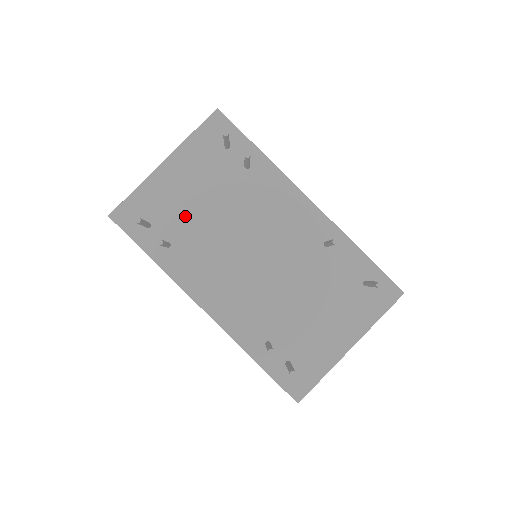
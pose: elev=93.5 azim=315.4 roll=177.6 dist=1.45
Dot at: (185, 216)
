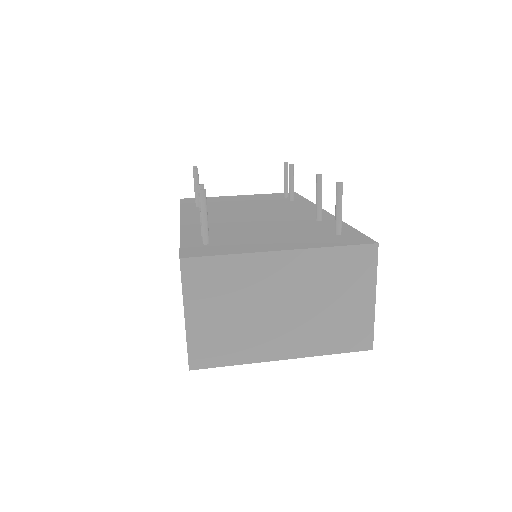
Dot at: (225, 204)
